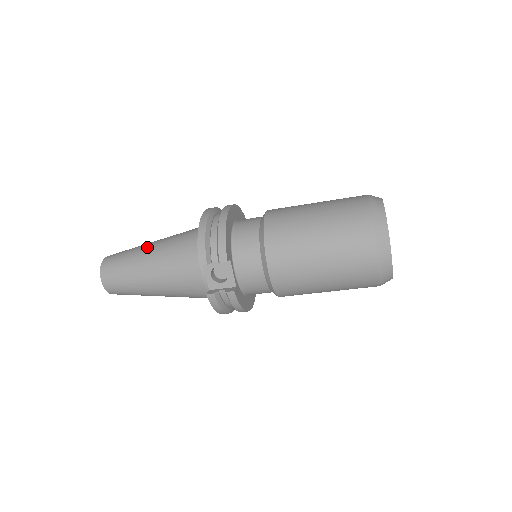
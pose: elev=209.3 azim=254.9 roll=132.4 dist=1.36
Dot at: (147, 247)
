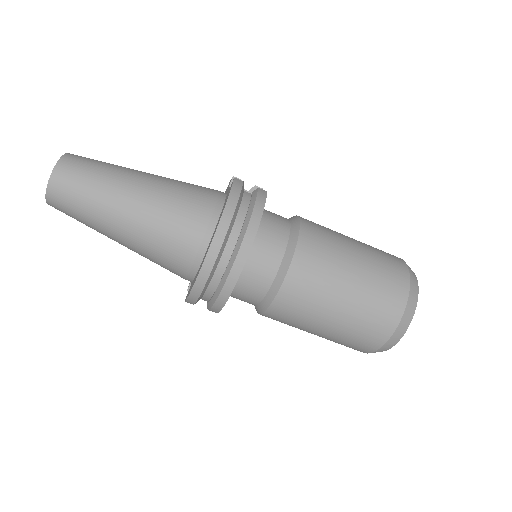
Dot at: occluded
